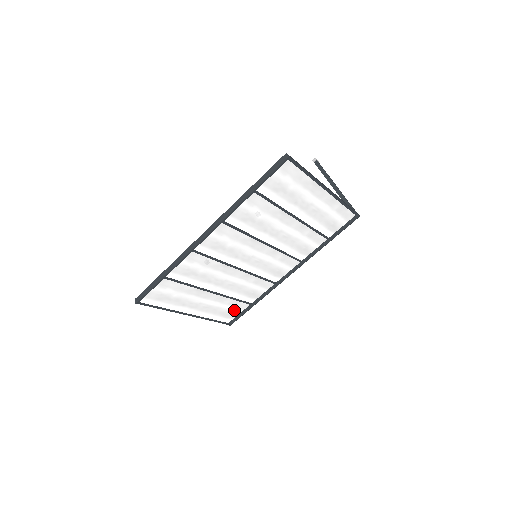
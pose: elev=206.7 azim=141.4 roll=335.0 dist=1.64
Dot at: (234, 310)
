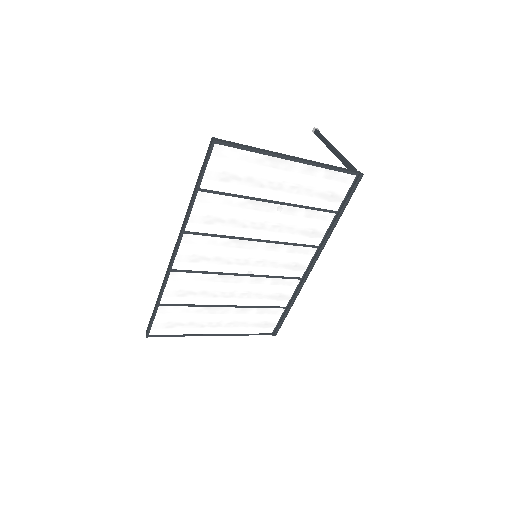
Dot at: (269, 318)
